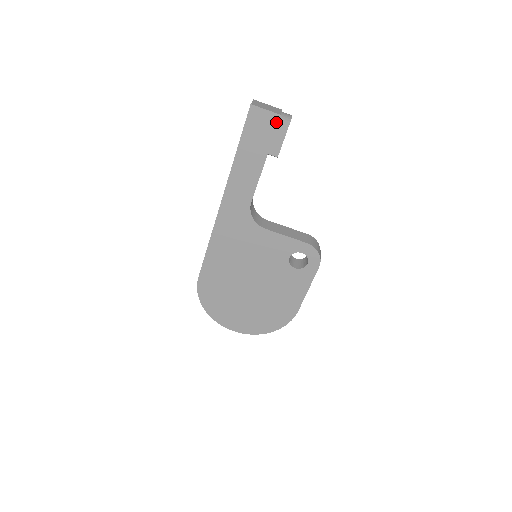
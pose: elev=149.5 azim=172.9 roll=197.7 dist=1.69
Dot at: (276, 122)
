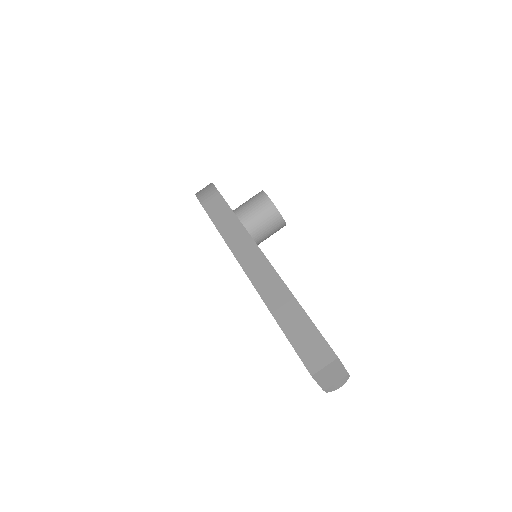
Dot at: occluded
